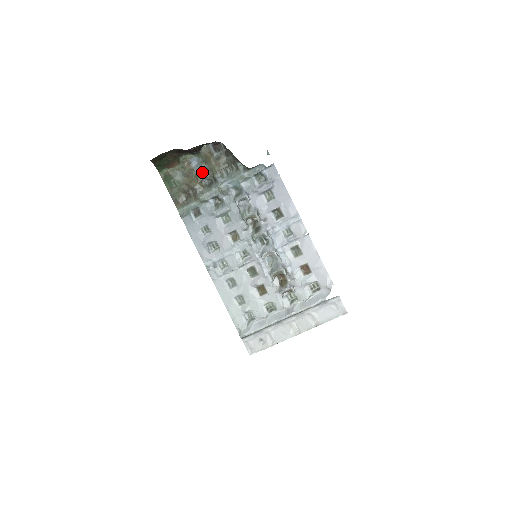
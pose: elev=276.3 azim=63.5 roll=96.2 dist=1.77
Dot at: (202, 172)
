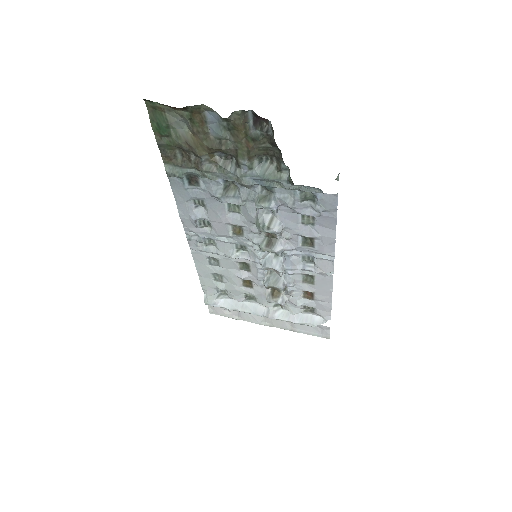
Dot at: (220, 141)
